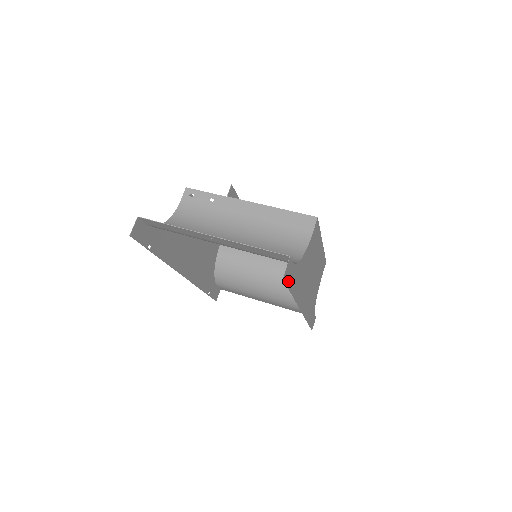
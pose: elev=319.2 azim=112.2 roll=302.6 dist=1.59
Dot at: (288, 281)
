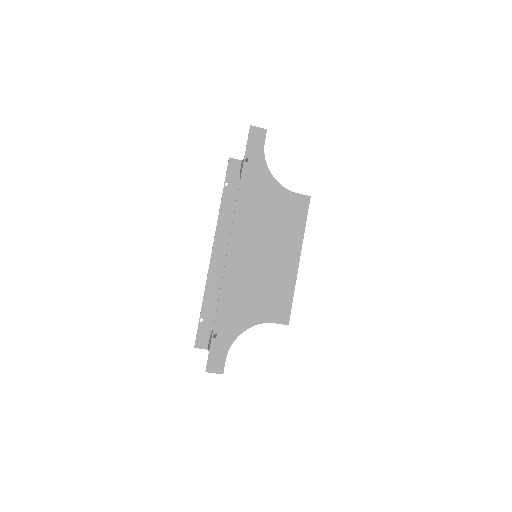
Dot at: (250, 147)
